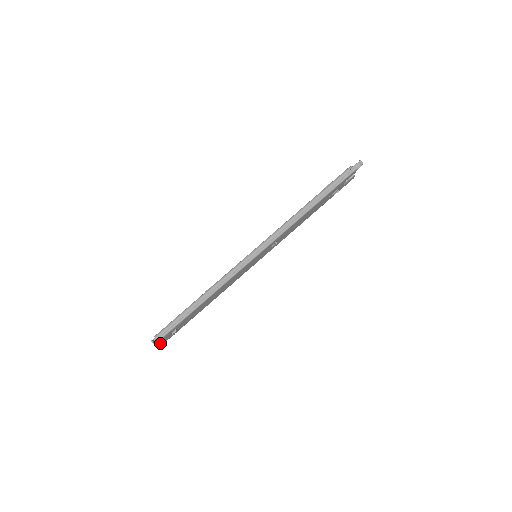
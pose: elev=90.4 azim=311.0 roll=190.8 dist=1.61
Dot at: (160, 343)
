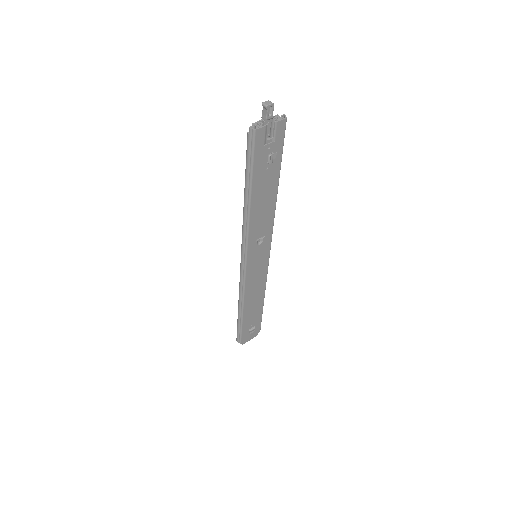
Dot at: (250, 339)
